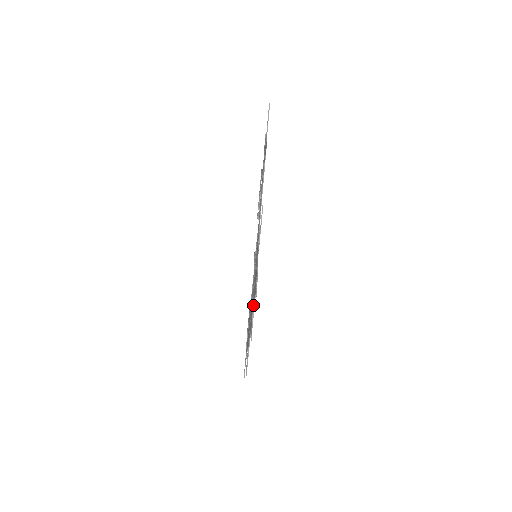
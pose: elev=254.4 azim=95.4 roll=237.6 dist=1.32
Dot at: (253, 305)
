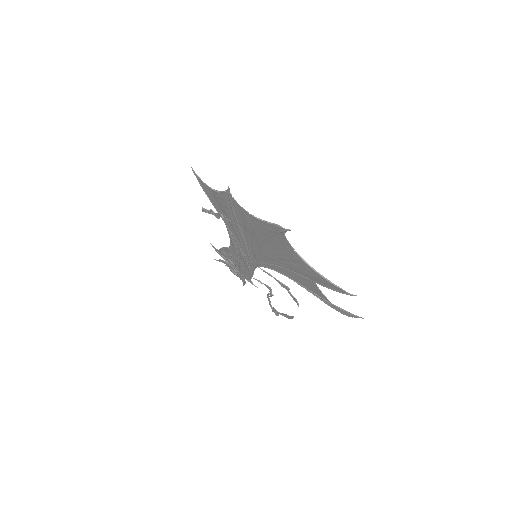
Dot at: (216, 192)
